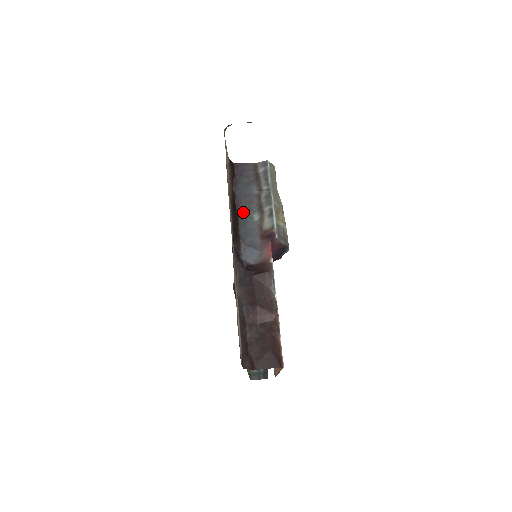
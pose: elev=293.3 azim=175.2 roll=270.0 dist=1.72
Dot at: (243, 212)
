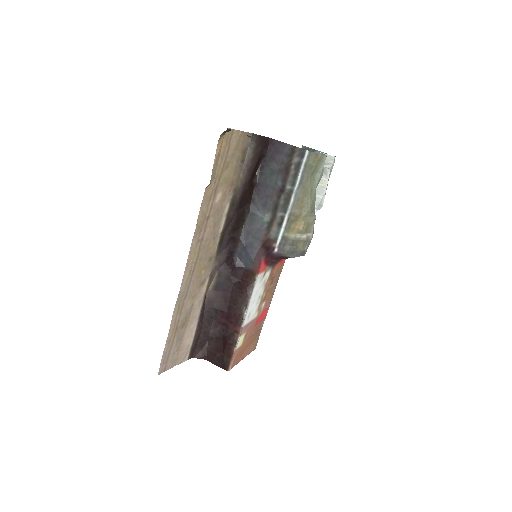
Dot at: (257, 206)
